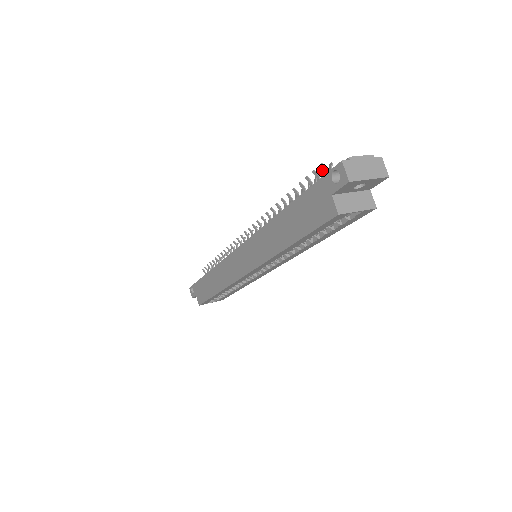
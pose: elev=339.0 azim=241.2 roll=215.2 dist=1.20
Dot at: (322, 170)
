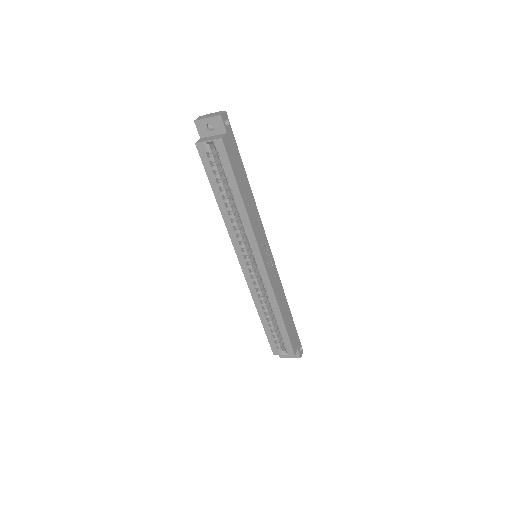
Dot at: occluded
